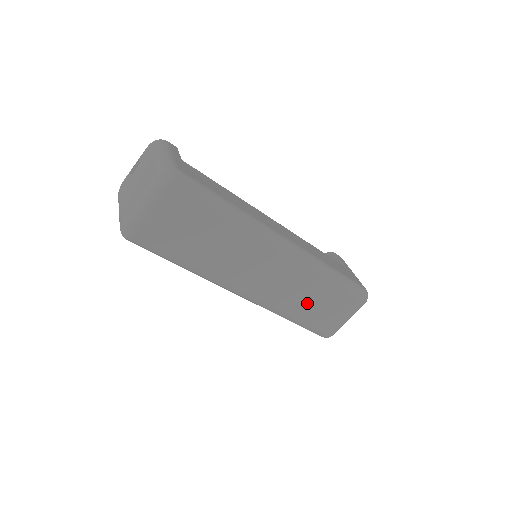
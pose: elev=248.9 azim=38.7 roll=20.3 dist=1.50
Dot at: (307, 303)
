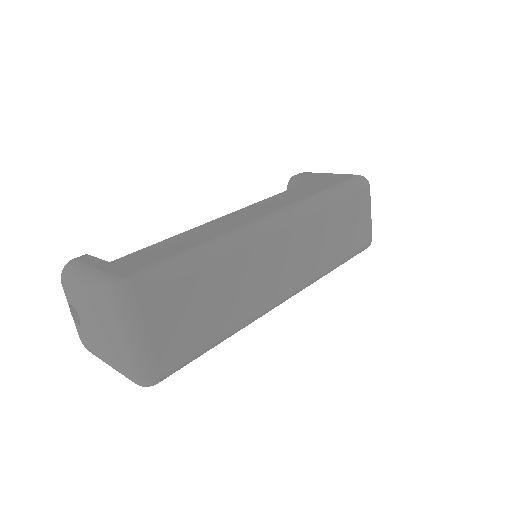
Dot at: (334, 241)
